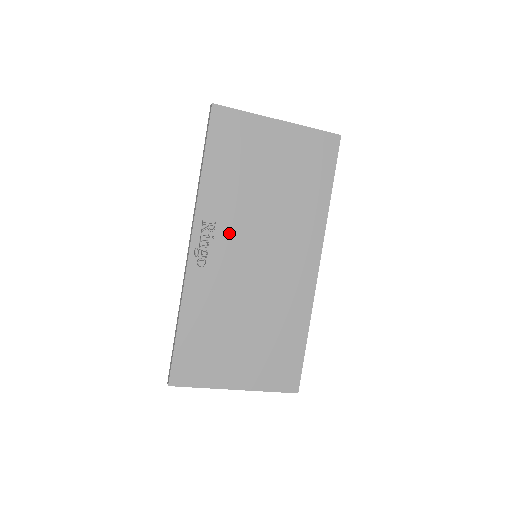
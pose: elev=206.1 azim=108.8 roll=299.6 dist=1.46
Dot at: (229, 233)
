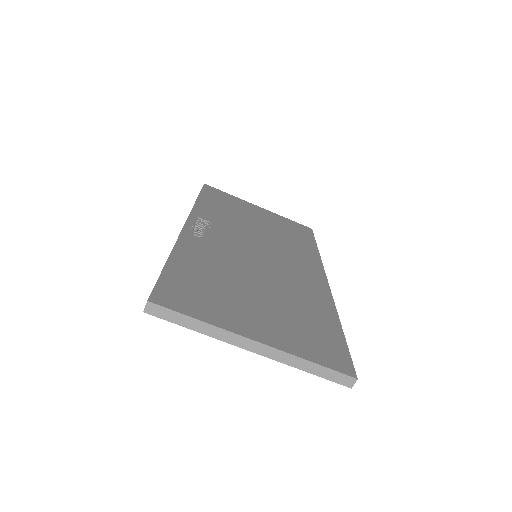
Dot at: (225, 231)
